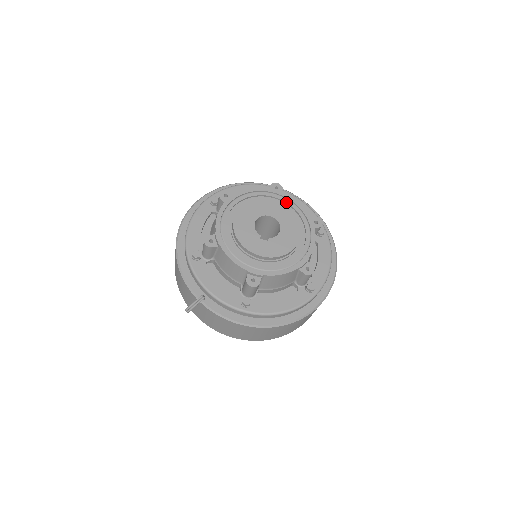
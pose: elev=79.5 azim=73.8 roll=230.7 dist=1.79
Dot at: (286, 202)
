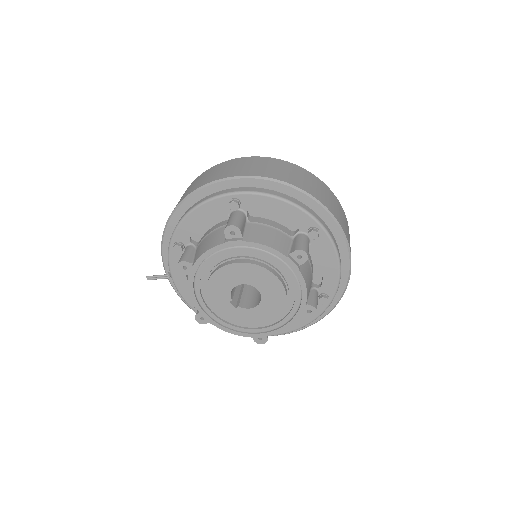
Dot at: (292, 281)
